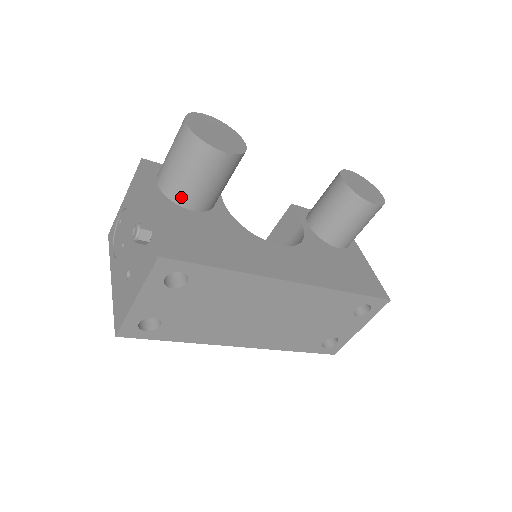
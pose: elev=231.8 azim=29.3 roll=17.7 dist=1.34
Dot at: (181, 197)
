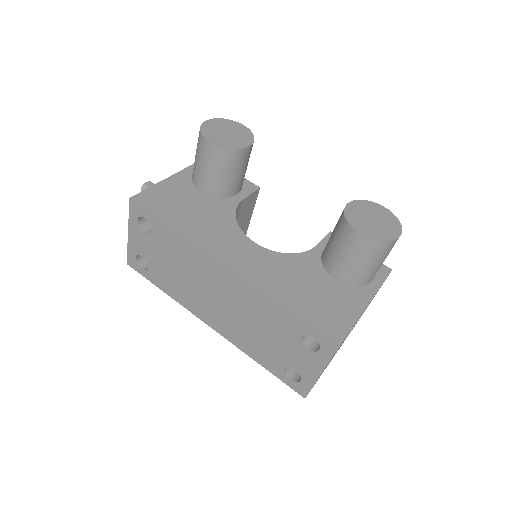
Dot at: (195, 178)
